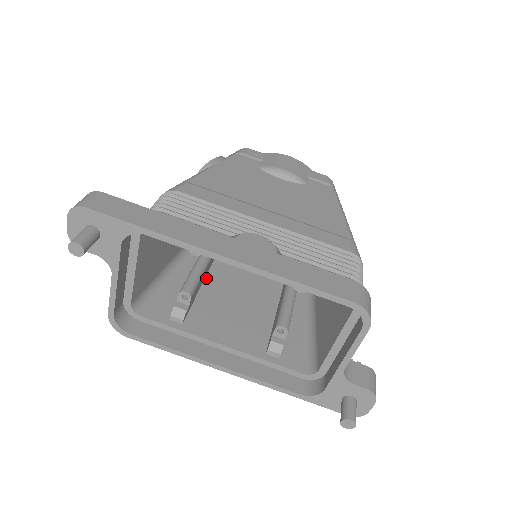
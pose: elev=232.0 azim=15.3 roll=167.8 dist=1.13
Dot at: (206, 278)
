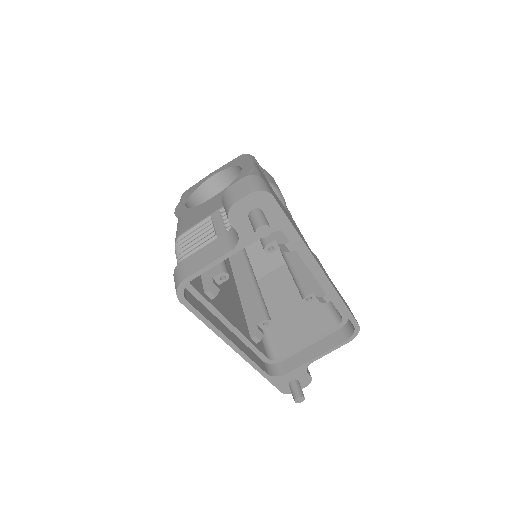
Dot at: occluded
